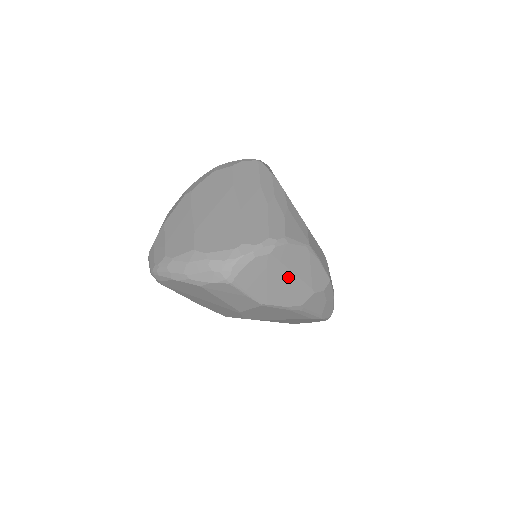
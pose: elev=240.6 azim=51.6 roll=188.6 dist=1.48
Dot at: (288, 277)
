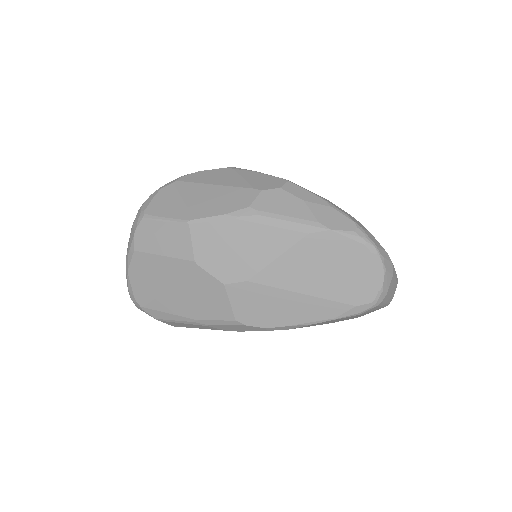
Dot at: (210, 190)
